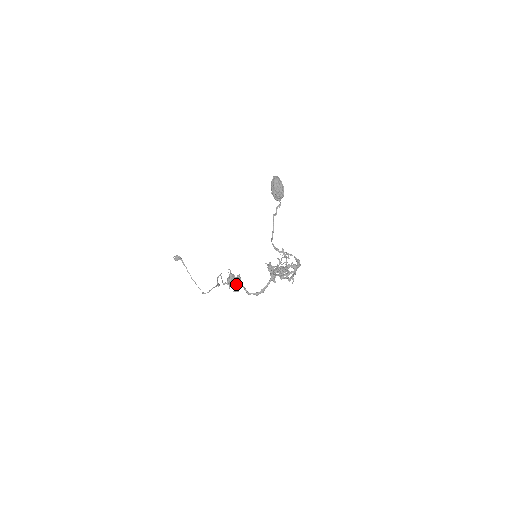
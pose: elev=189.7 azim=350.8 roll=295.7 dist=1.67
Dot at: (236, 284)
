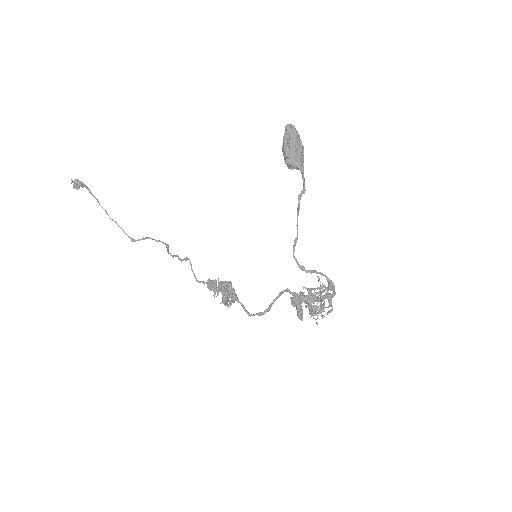
Dot at: (231, 303)
